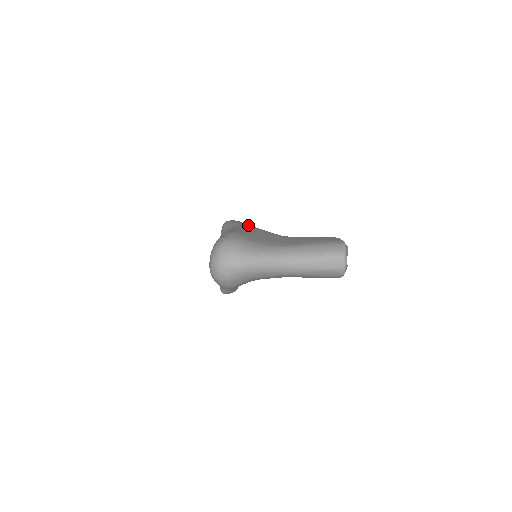
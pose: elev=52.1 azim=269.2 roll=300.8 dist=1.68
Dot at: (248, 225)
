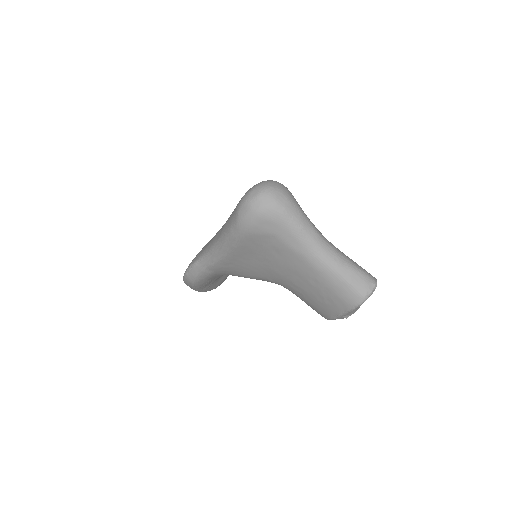
Dot at: occluded
